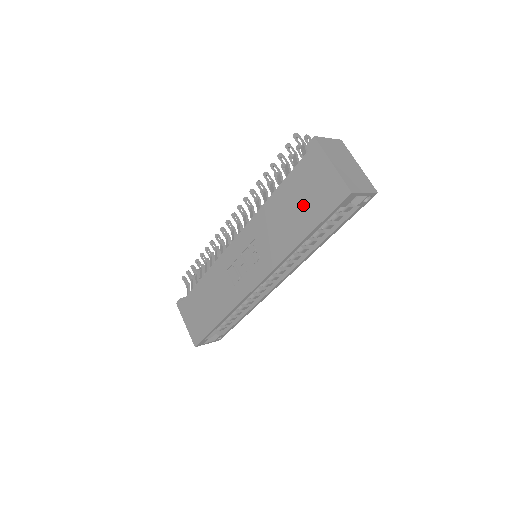
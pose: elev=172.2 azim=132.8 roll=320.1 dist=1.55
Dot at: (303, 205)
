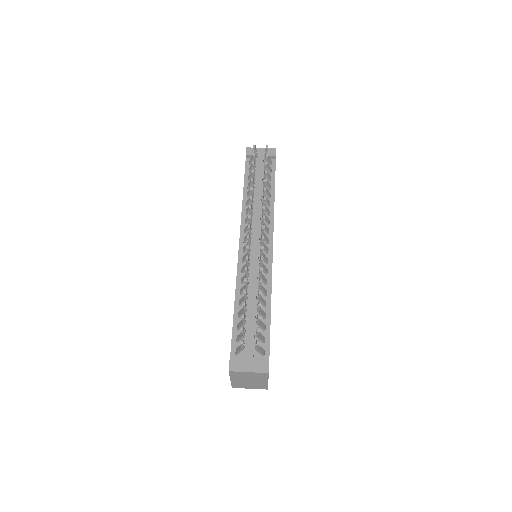
Dot at: occluded
